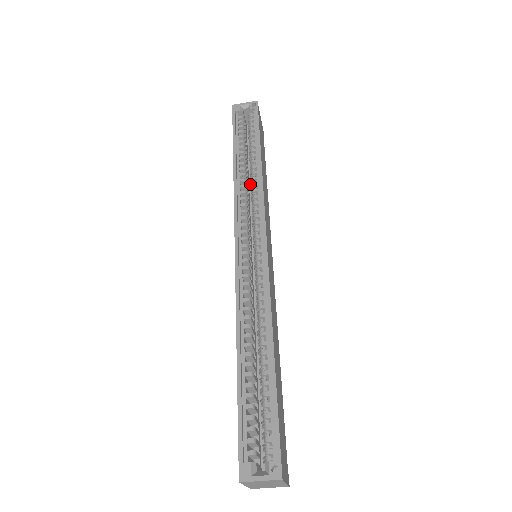
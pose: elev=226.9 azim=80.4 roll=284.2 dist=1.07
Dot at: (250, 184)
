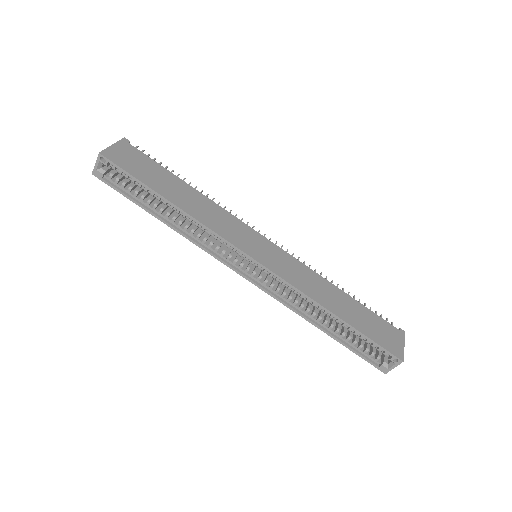
Dot at: occluded
